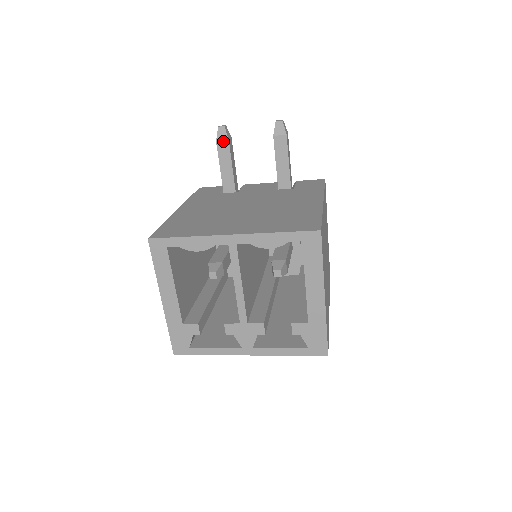
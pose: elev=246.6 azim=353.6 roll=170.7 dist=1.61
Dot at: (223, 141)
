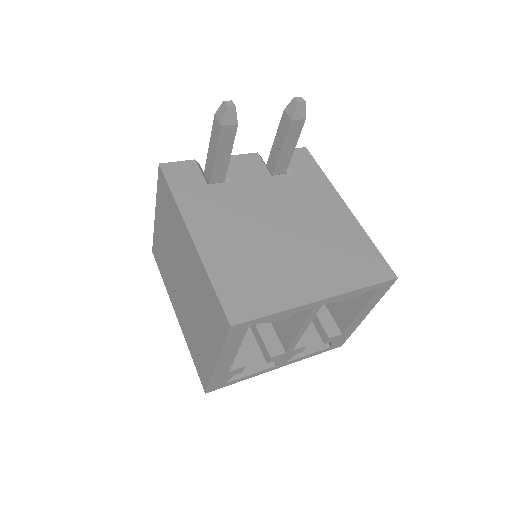
Dot at: (230, 126)
